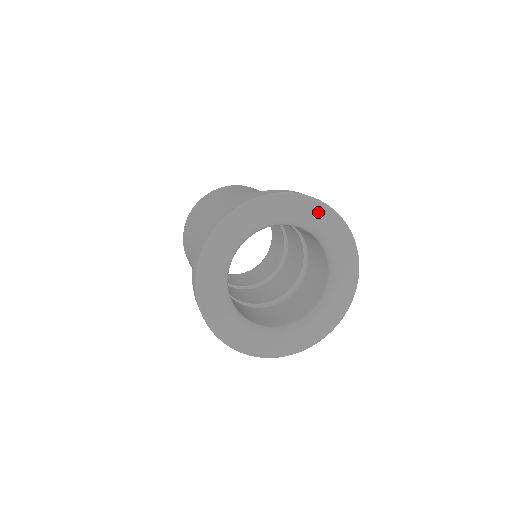
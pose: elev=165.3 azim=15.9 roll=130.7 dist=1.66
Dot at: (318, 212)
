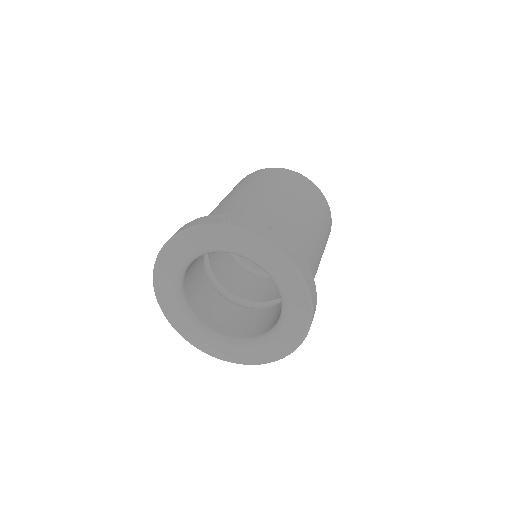
Dot at: (192, 239)
